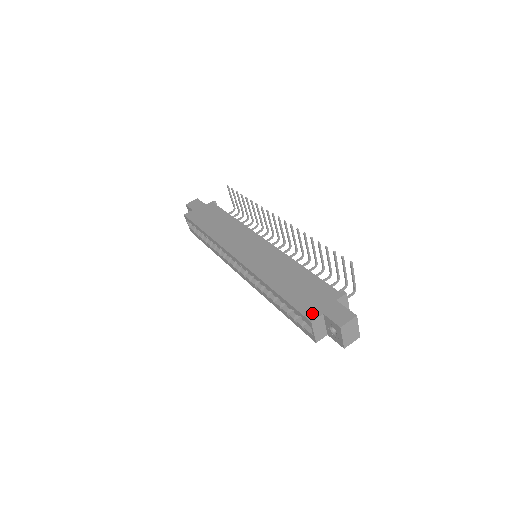
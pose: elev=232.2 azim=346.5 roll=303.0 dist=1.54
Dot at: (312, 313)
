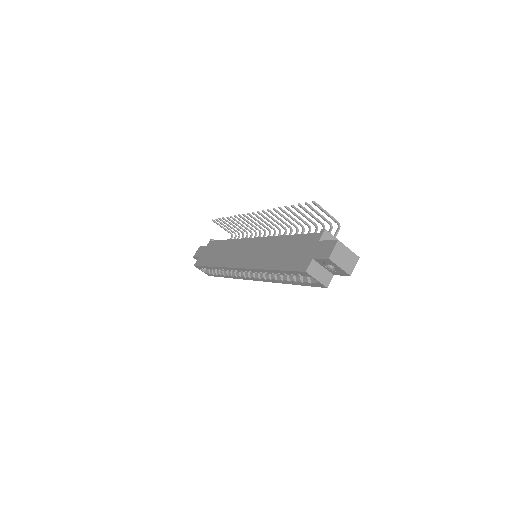
Dot at: (304, 264)
